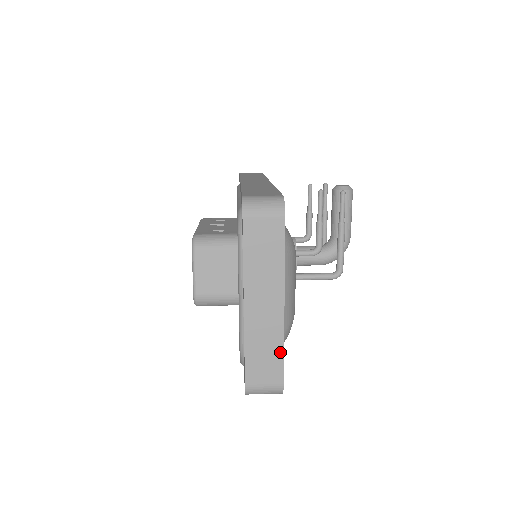
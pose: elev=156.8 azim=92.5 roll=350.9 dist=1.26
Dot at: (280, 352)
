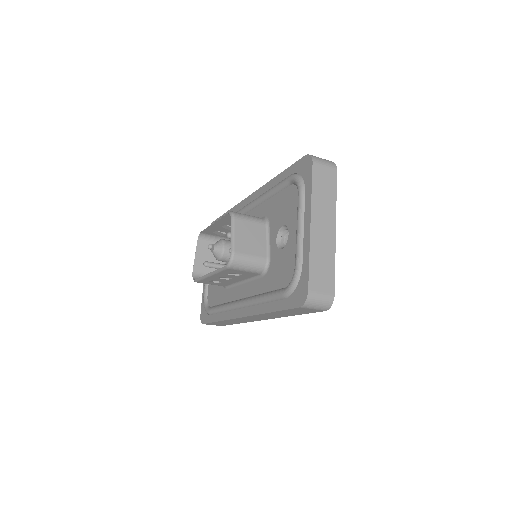
Dot at: (333, 266)
